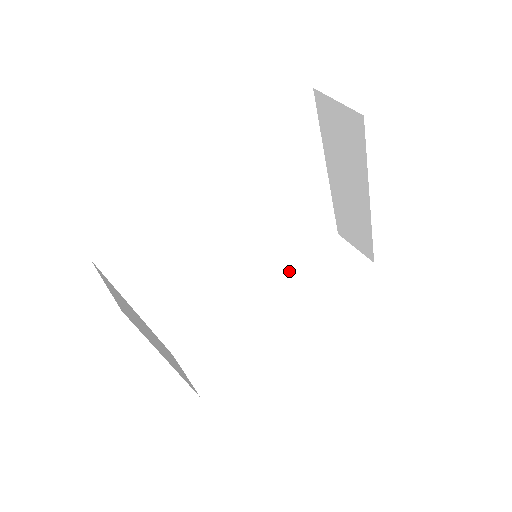
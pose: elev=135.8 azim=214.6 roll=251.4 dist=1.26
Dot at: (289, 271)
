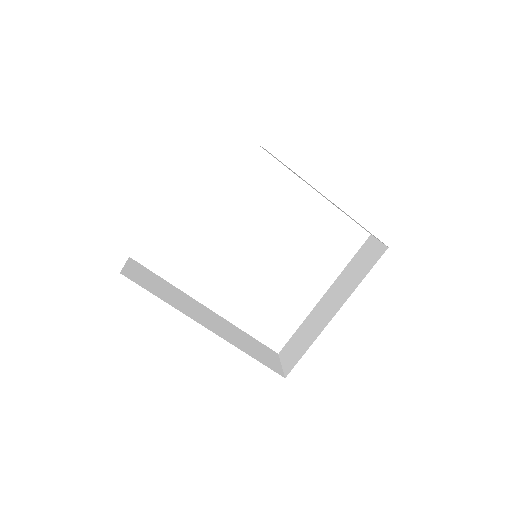
Dot at: (234, 325)
